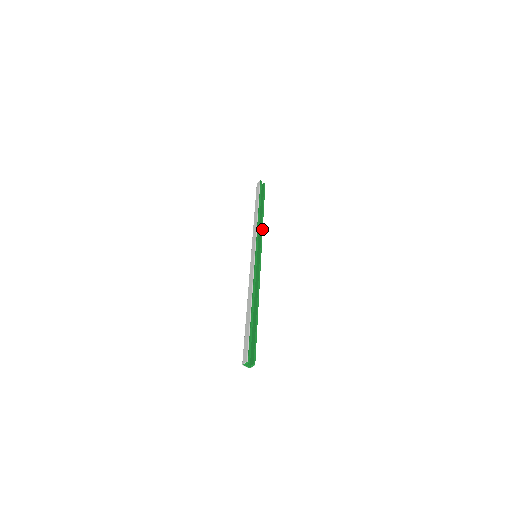
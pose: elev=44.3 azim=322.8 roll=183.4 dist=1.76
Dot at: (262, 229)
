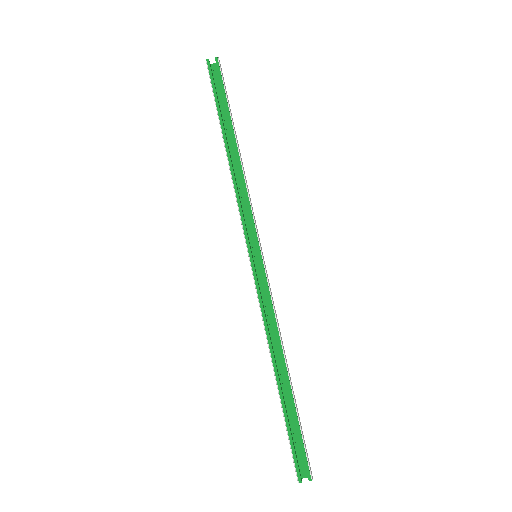
Dot at: (245, 189)
